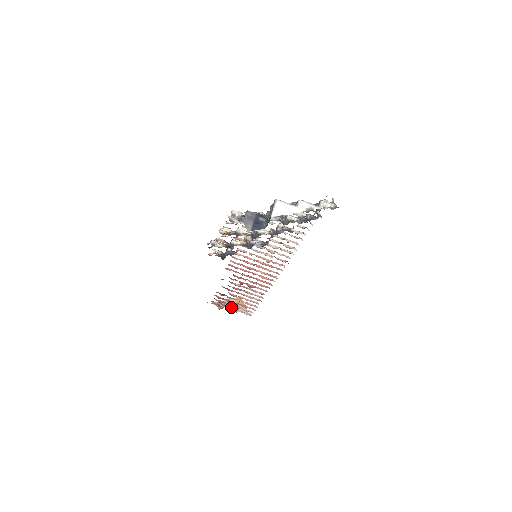
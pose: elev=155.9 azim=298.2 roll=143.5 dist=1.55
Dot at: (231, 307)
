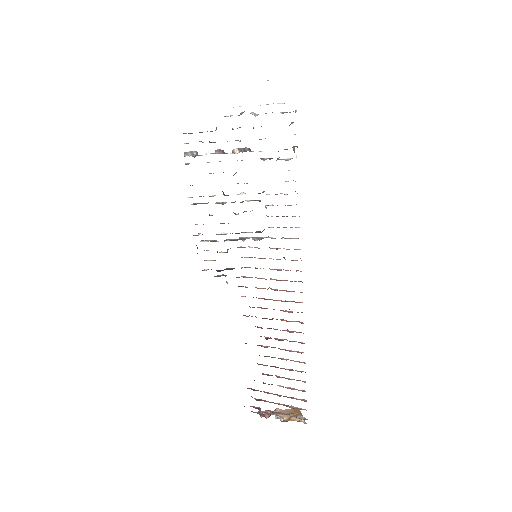
Dot at: (281, 417)
